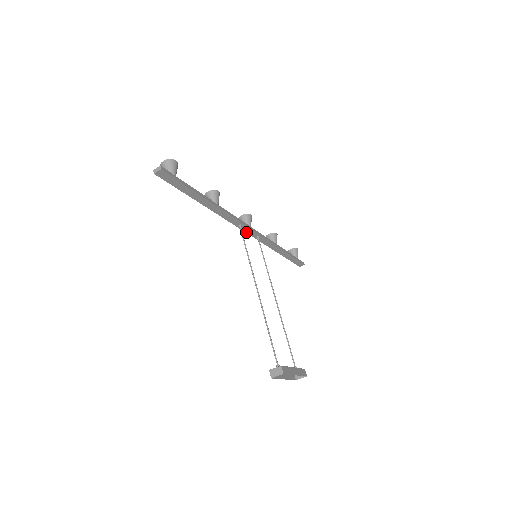
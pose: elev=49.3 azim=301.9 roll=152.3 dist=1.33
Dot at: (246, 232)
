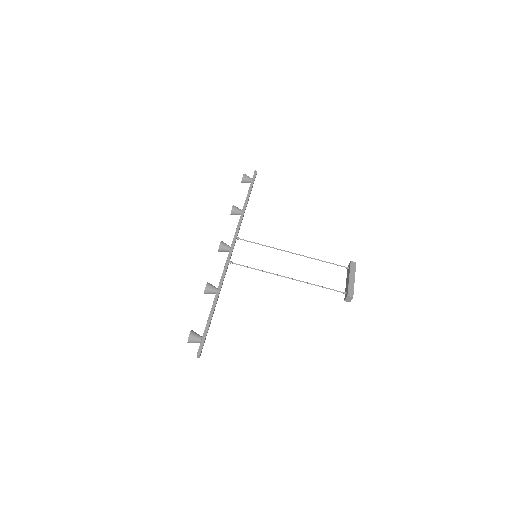
Dot at: occluded
